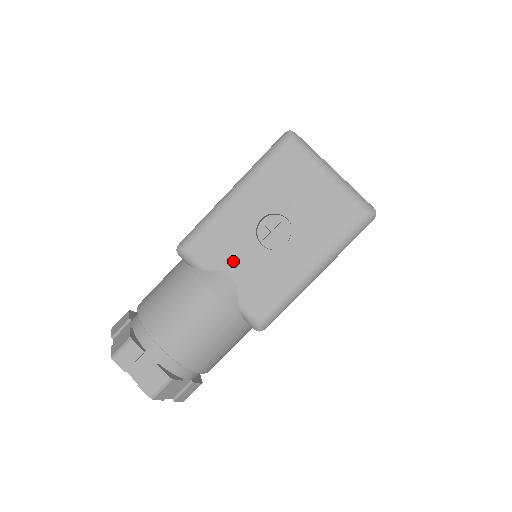
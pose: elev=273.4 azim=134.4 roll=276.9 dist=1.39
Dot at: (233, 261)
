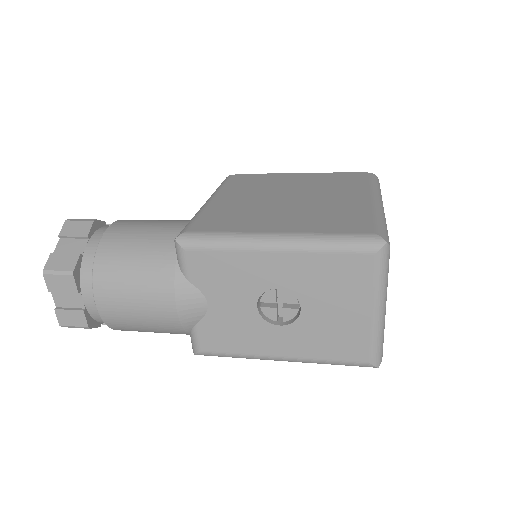
Dot at: (220, 296)
